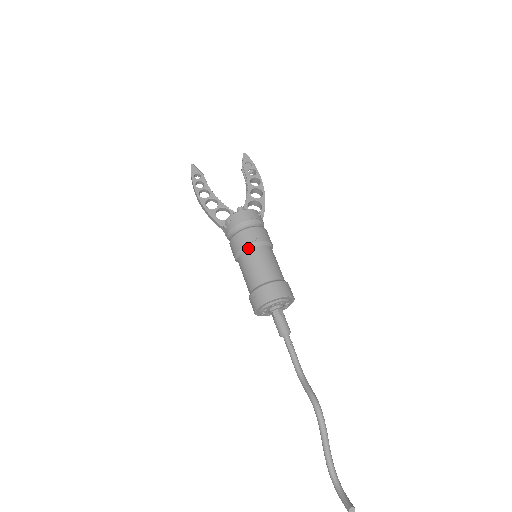
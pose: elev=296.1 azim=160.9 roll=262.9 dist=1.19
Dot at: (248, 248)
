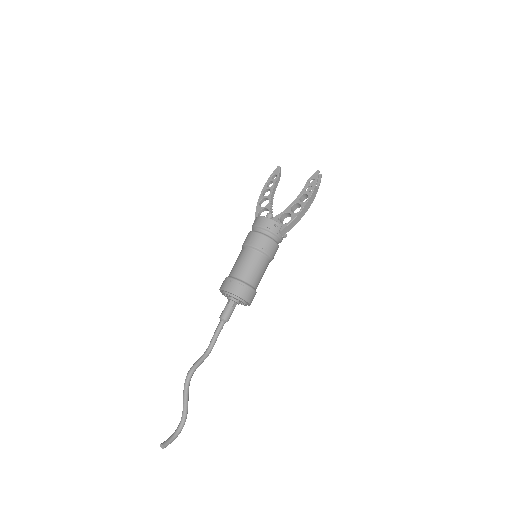
Dot at: (245, 246)
